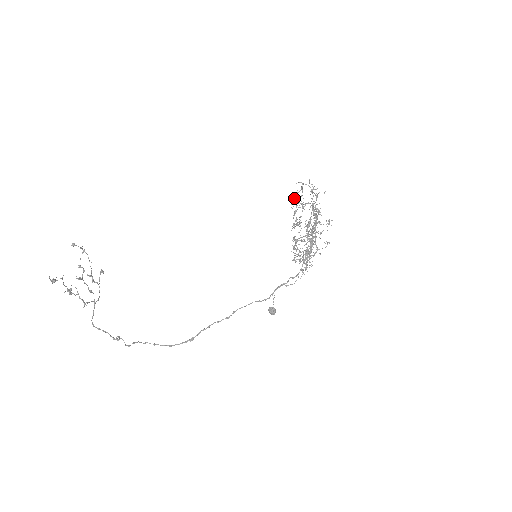
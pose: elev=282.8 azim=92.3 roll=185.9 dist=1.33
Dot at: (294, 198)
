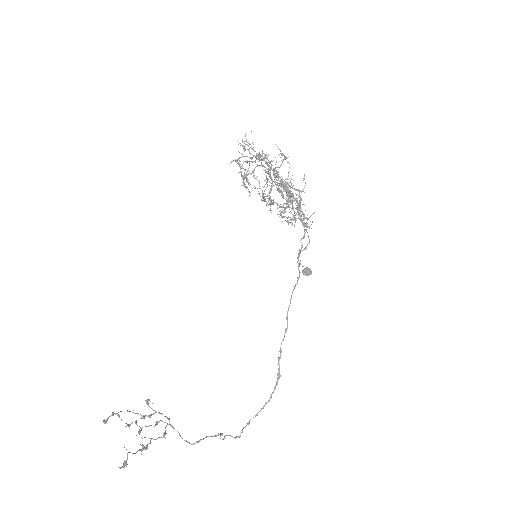
Dot at: (246, 188)
